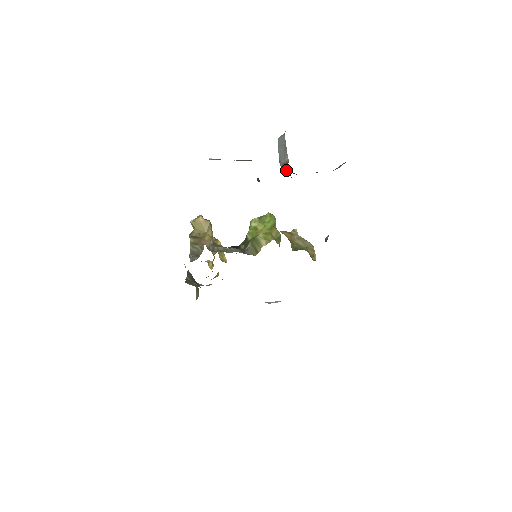
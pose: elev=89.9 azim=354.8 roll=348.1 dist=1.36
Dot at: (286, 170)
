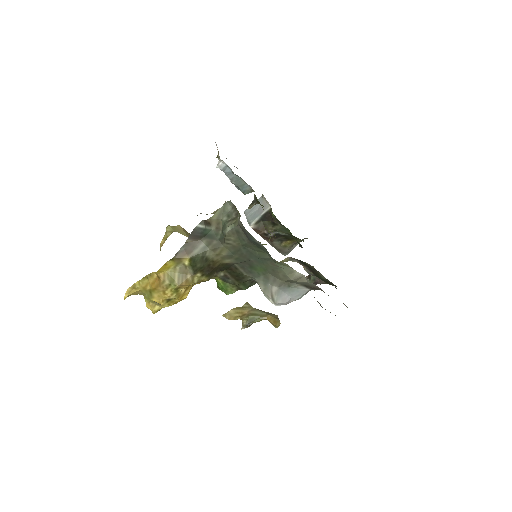
Dot at: (257, 228)
